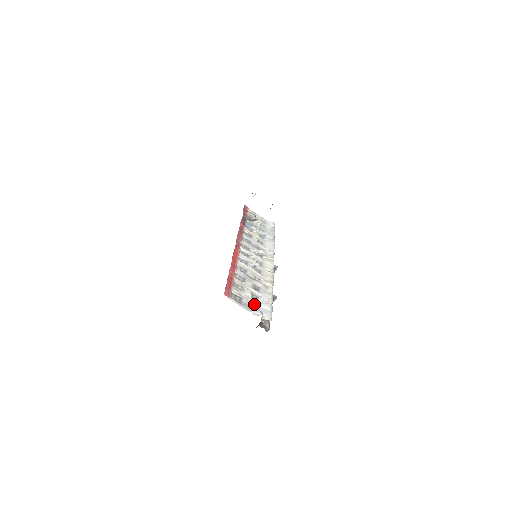
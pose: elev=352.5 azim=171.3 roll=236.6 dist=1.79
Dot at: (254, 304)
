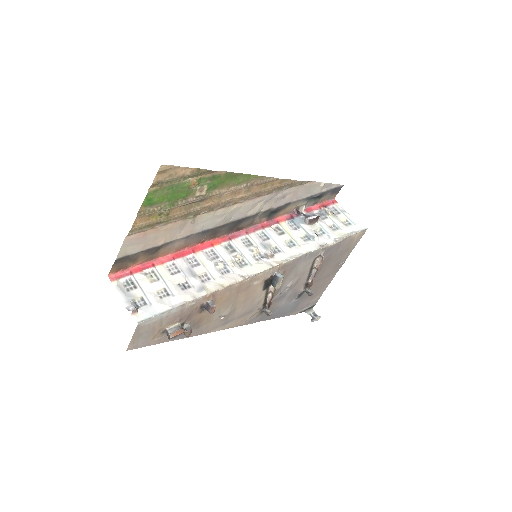
Dot at: (147, 299)
